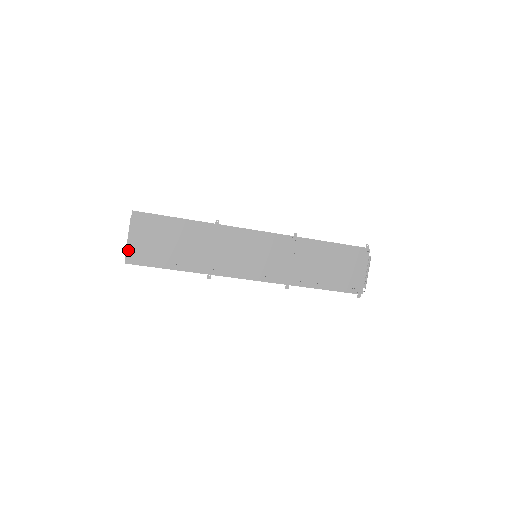
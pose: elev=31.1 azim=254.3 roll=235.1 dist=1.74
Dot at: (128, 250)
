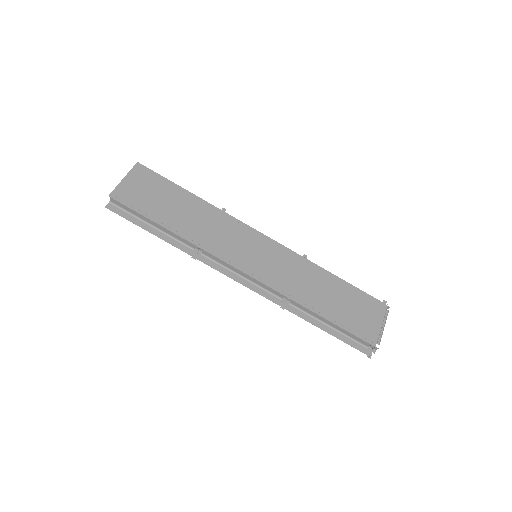
Dot at: (117, 189)
